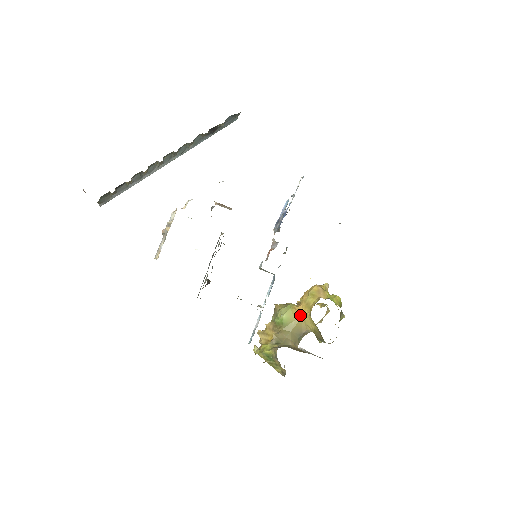
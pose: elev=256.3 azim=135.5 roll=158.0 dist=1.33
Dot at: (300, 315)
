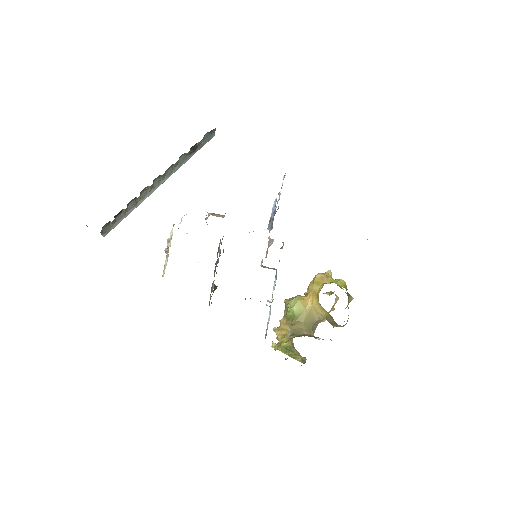
Dot at: (309, 304)
